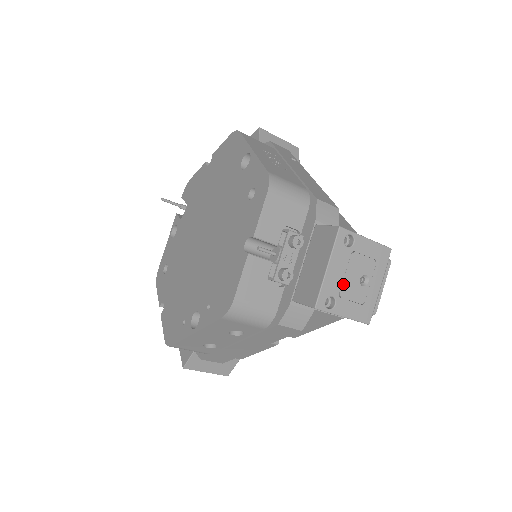
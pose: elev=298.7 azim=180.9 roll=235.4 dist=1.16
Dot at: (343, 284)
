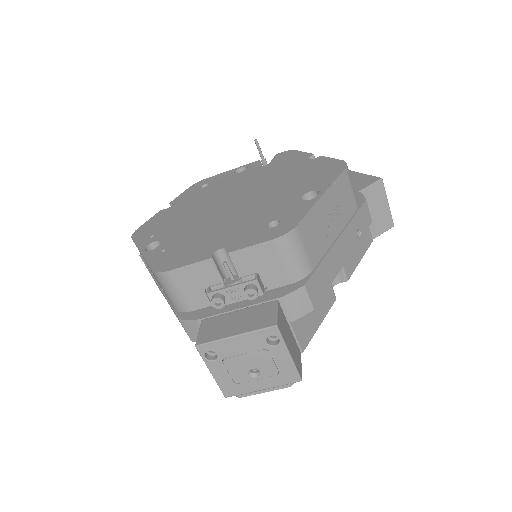
Dot at: (235, 357)
